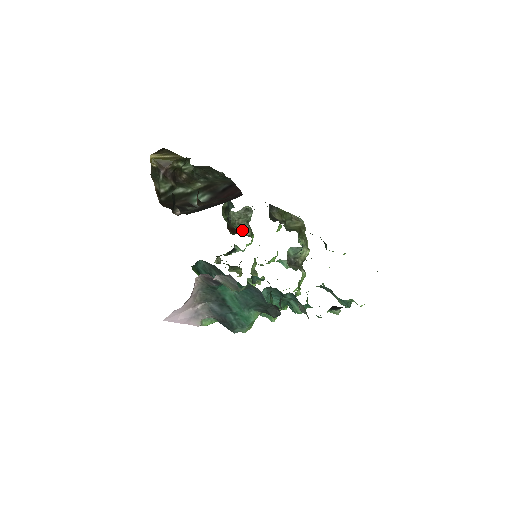
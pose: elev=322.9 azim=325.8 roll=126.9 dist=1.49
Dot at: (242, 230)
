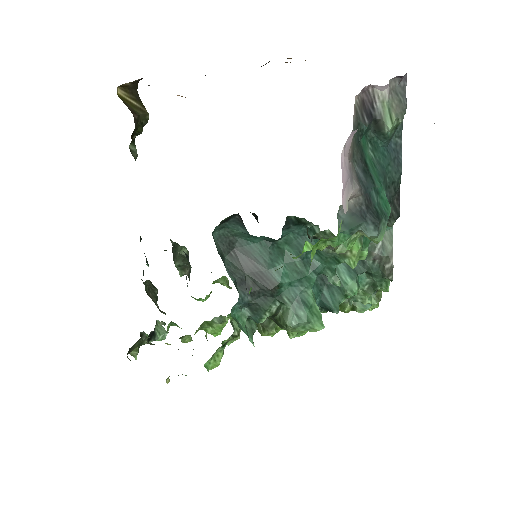
Dot at: occluded
